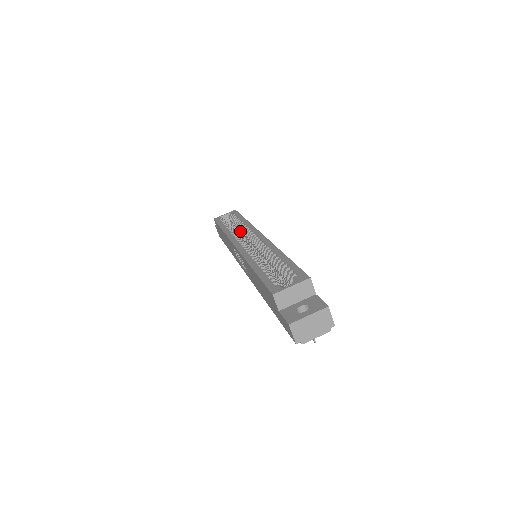
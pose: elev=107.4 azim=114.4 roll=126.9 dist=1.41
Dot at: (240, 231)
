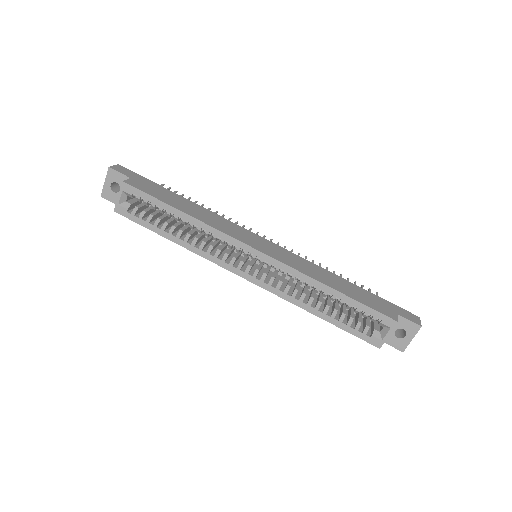
Dot at: occluded
